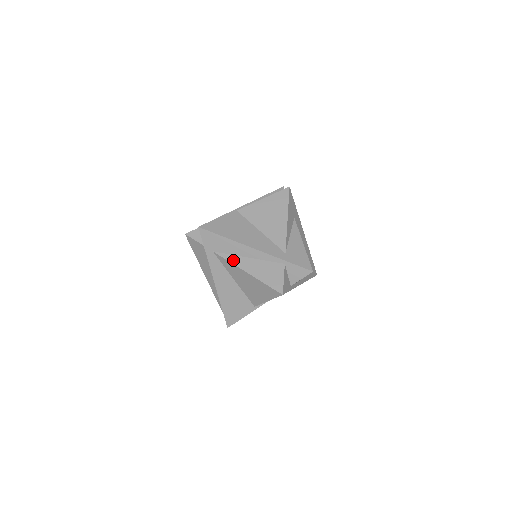
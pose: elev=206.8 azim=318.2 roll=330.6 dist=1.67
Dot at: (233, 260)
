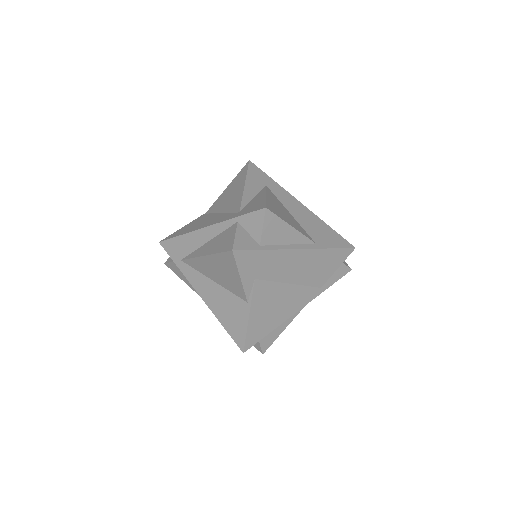
Dot at: (195, 254)
